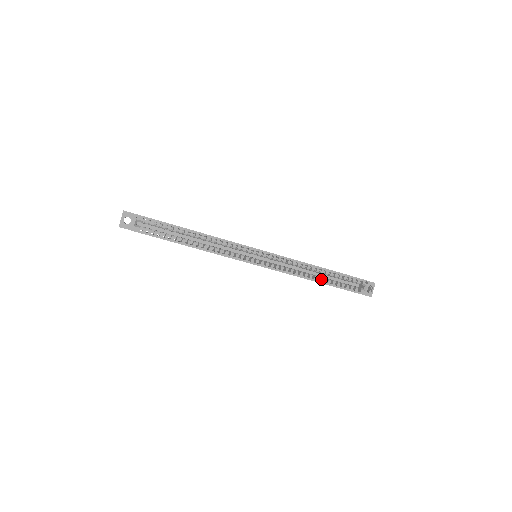
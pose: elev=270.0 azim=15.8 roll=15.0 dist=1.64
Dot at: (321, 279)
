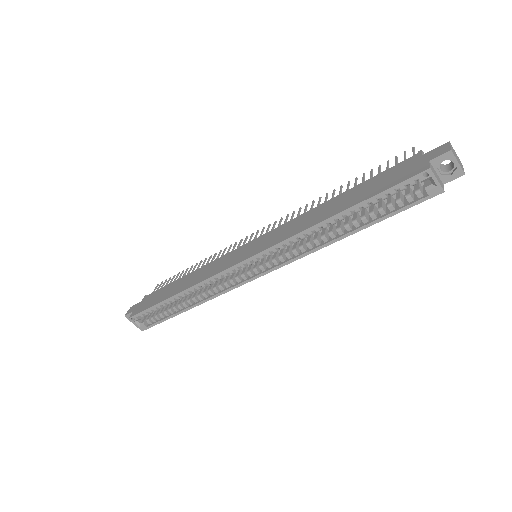
Dot at: (349, 227)
